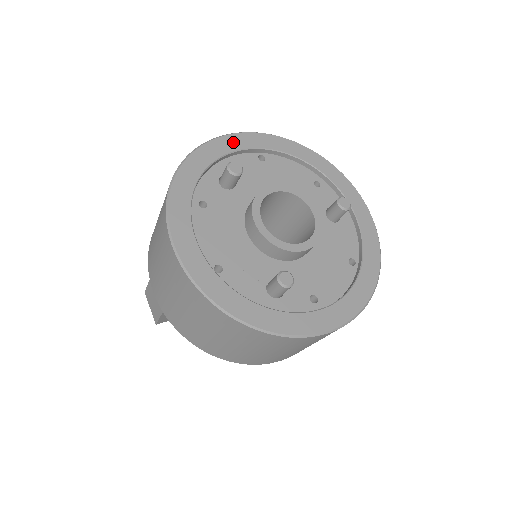
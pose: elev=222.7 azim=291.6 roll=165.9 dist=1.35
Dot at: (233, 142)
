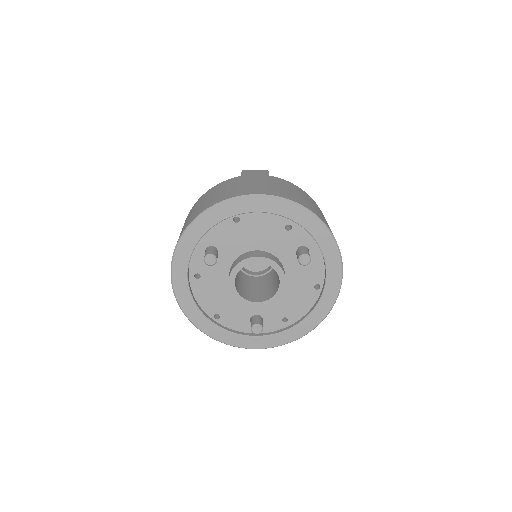
Dot at: (208, 220)
